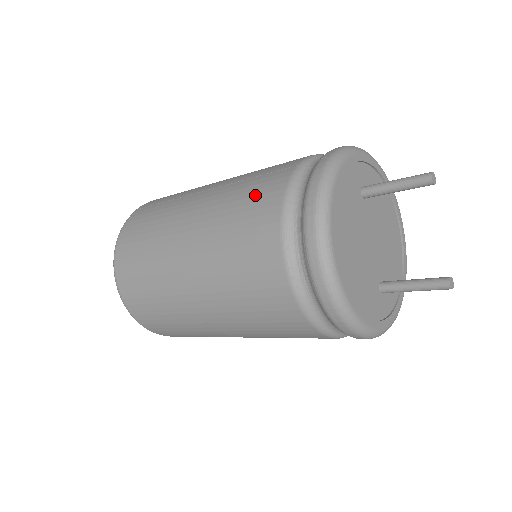
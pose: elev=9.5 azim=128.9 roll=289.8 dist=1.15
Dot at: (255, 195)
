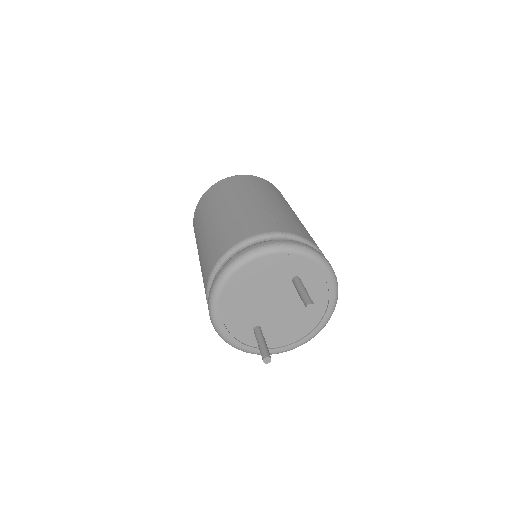
Dot at: (254, 223)
